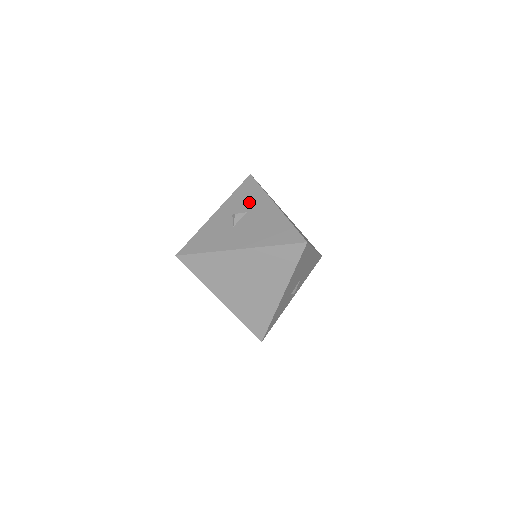
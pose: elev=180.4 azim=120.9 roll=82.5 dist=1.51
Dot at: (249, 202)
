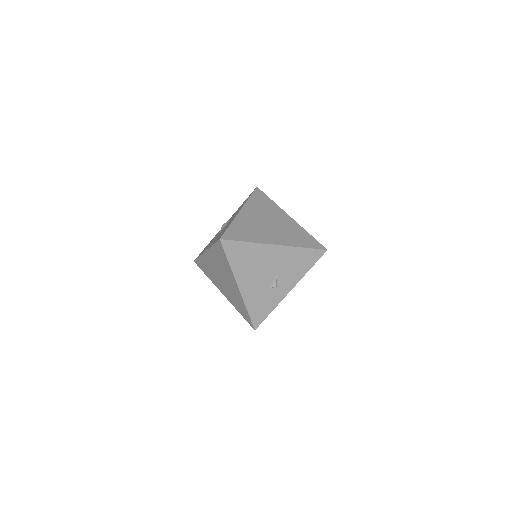
Dot at: occluded
